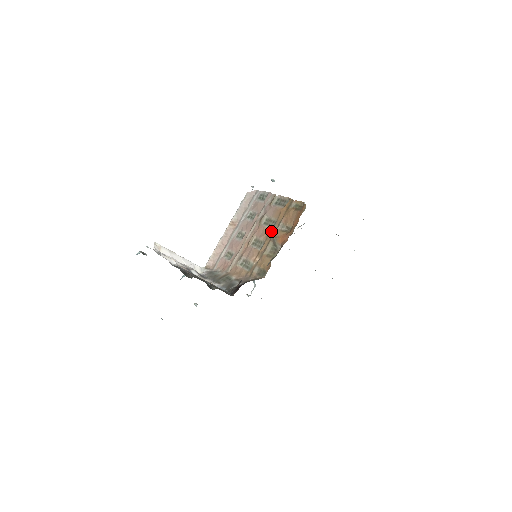
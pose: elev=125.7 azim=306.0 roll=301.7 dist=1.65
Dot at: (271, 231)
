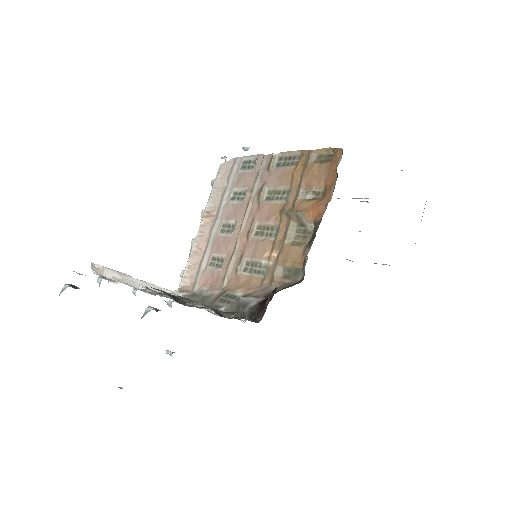
Dot at: (286, 206)
